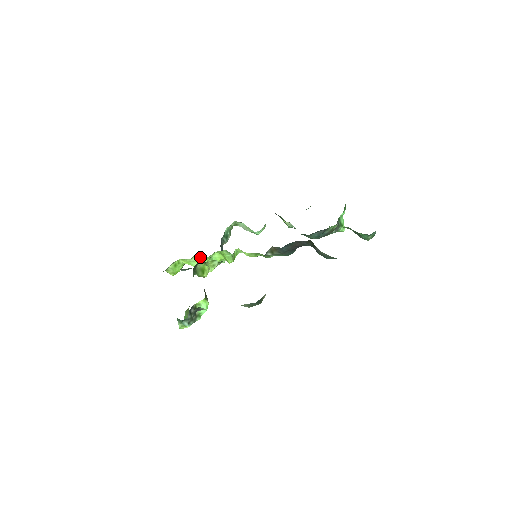
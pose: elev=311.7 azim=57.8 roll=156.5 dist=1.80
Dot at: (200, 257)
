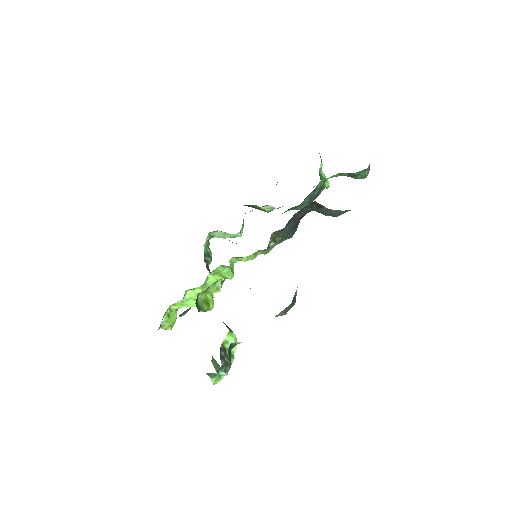
Dot at: (192, 291)
